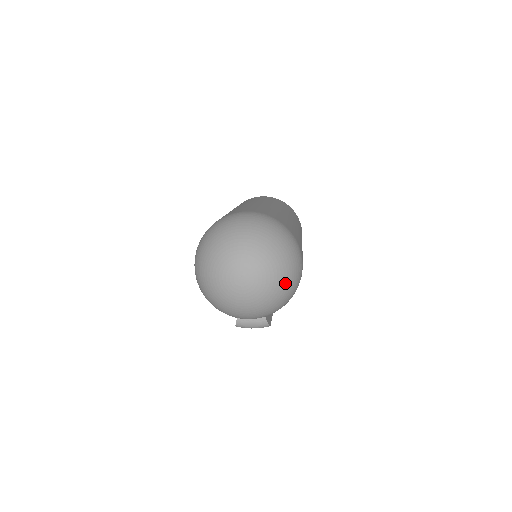
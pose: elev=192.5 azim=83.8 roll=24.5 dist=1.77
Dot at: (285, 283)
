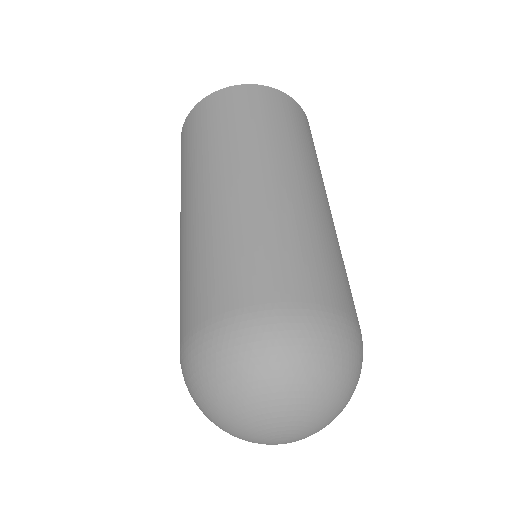
Dot at: occluded
